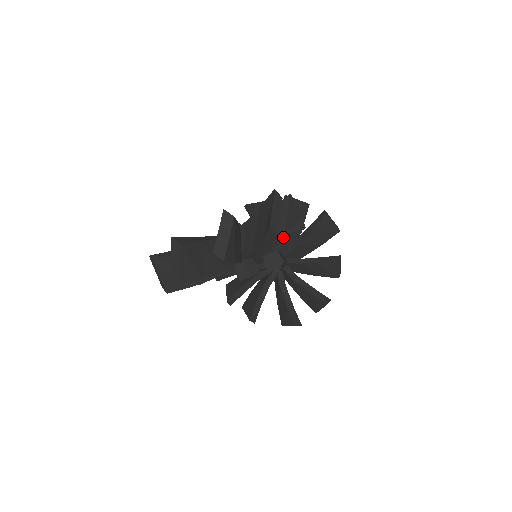
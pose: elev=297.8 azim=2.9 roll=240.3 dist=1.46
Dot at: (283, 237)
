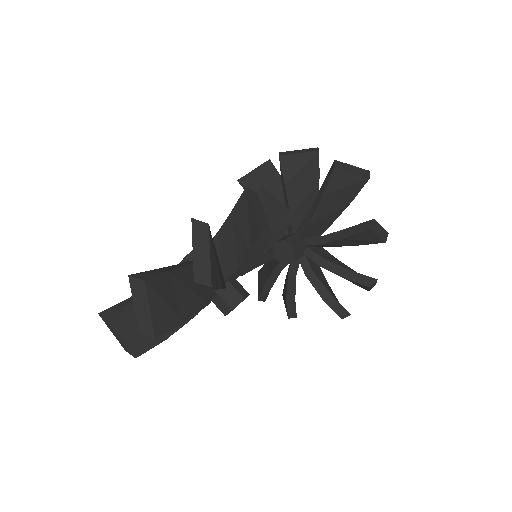
Dot at: (251, 254)
